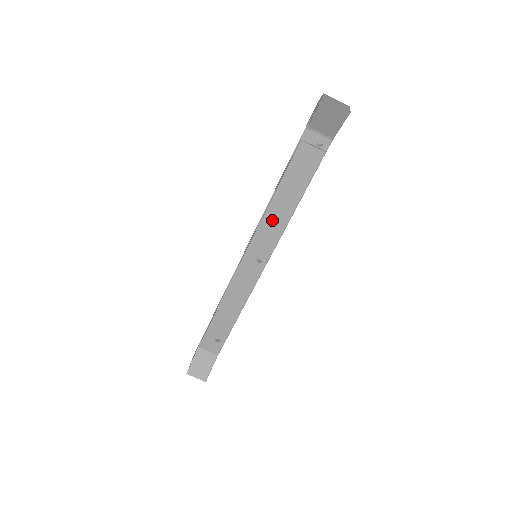
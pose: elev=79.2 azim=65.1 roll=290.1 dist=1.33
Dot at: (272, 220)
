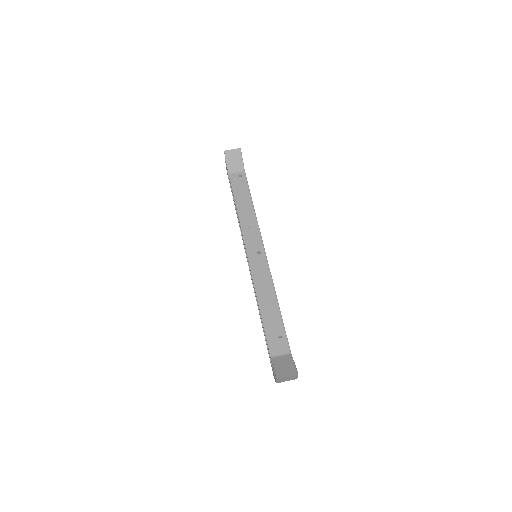
Dot at: (247, 225)
